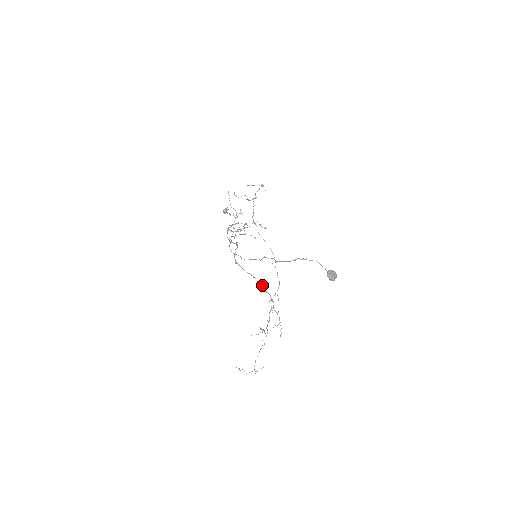
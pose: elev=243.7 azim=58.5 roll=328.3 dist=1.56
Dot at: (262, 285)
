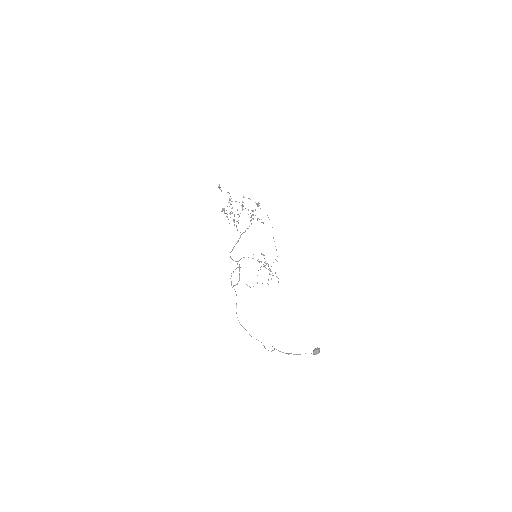
Dot at: occluded
